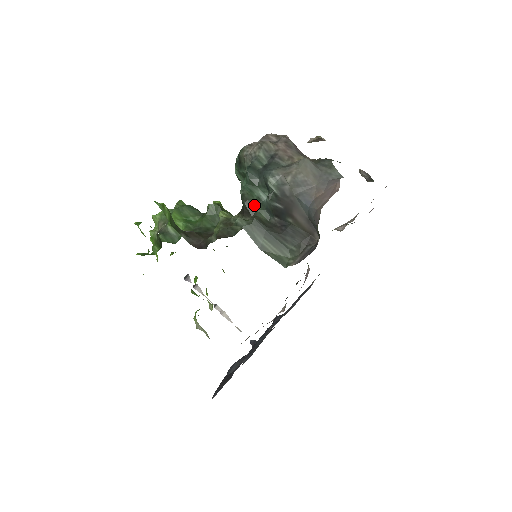
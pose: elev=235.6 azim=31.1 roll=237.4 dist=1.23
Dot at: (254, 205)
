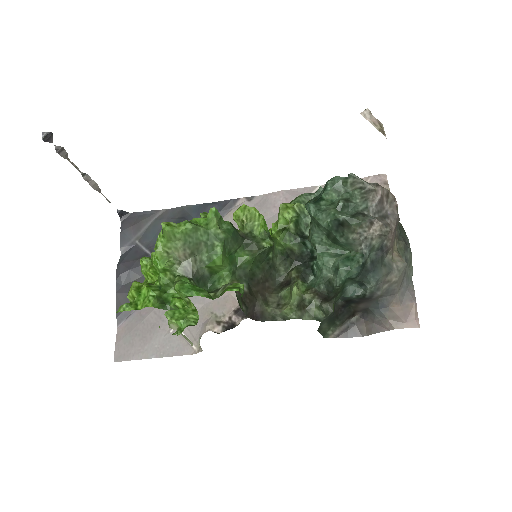
Dot at: (338, 295)
